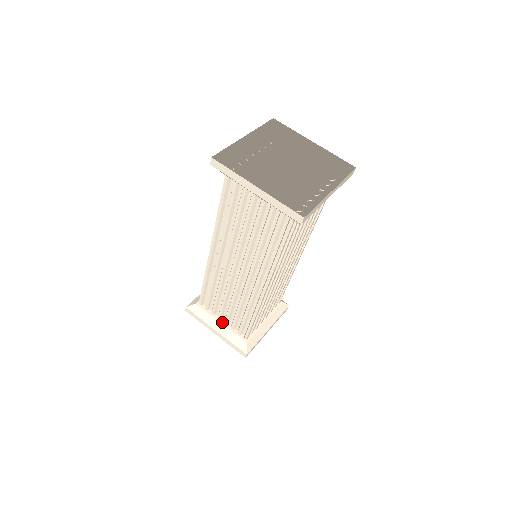
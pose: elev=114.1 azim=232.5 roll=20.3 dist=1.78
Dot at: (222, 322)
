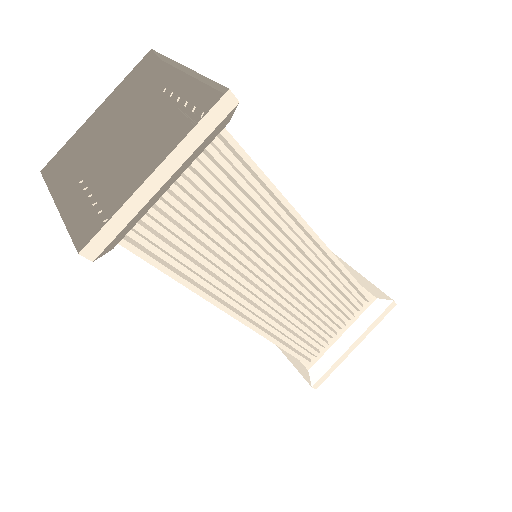
Dot at: occluded
